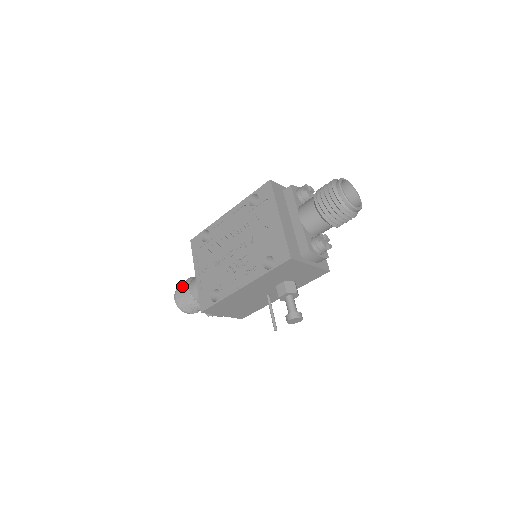
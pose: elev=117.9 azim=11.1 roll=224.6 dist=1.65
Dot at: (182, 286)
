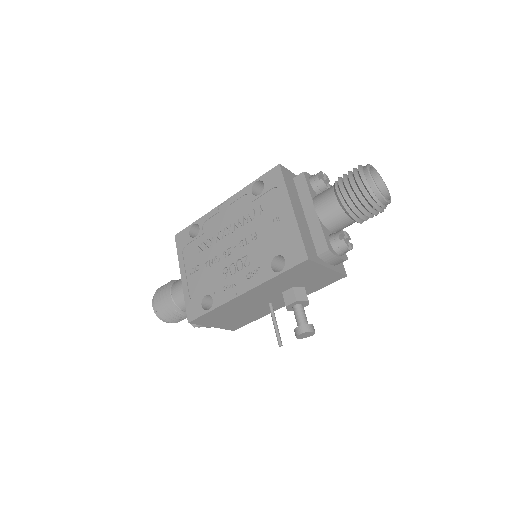
Dot at: (162, 290)
